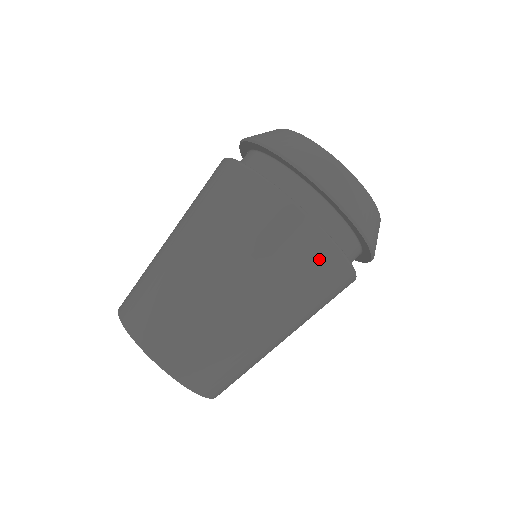
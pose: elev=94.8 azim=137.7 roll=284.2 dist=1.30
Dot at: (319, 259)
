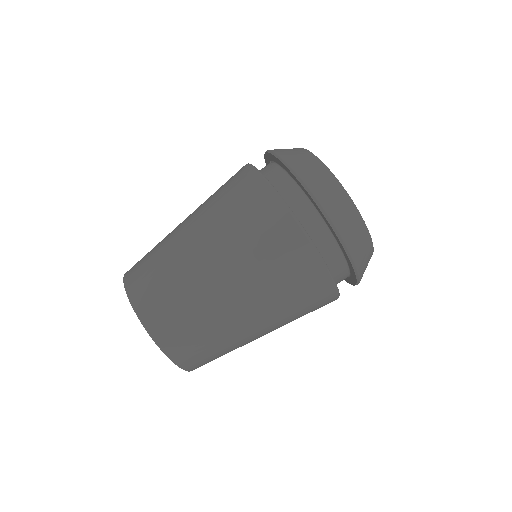
Dot at: (317, 290)
